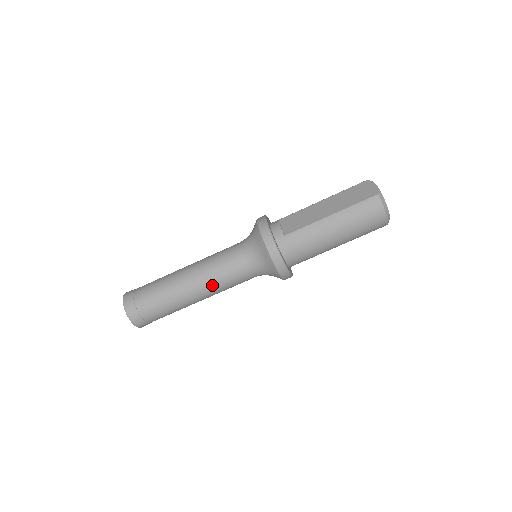
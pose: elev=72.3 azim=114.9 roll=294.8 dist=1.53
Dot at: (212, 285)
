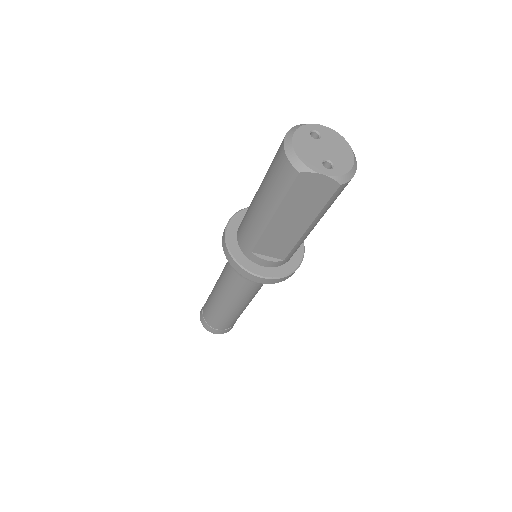
Dot at: occluded
